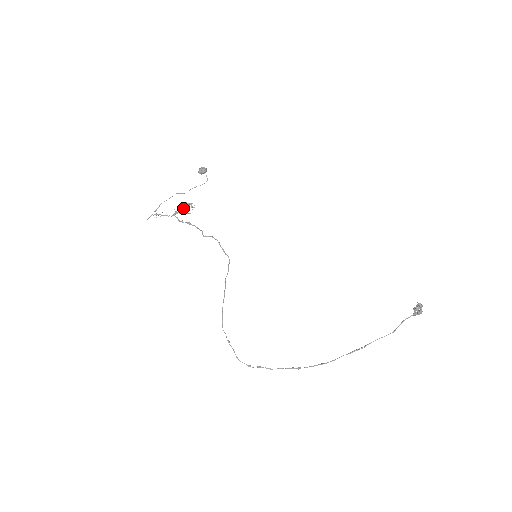
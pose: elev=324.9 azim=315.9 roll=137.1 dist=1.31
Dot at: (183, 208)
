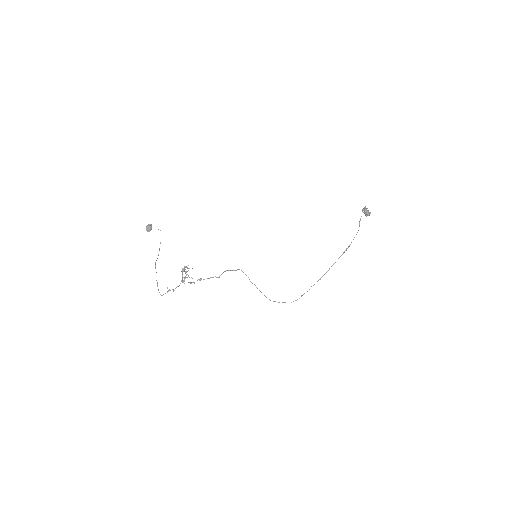
Dot at: (182, 273)
